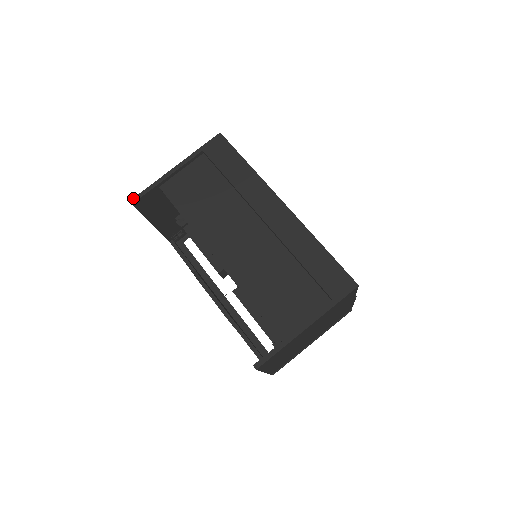
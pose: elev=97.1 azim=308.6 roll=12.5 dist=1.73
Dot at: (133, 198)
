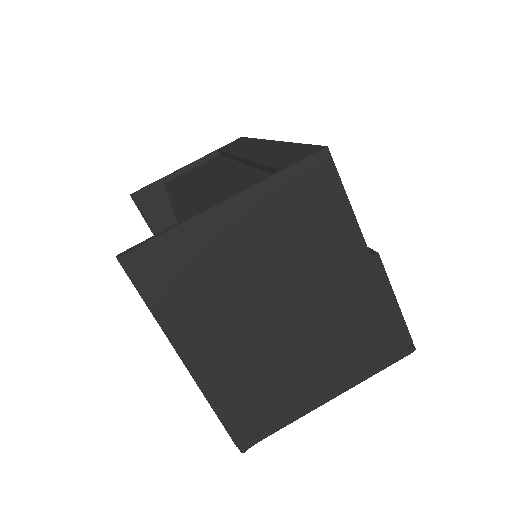
Dot at: (135, 192)
